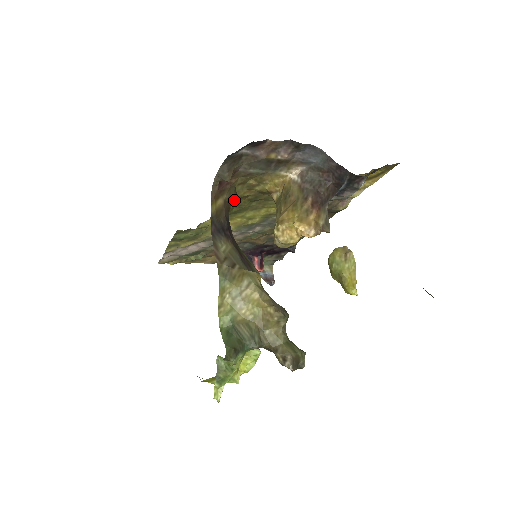
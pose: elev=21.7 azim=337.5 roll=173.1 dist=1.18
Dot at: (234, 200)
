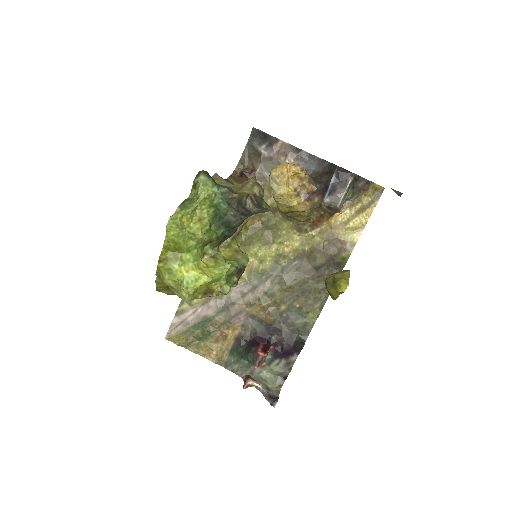
Dot at: occluded
